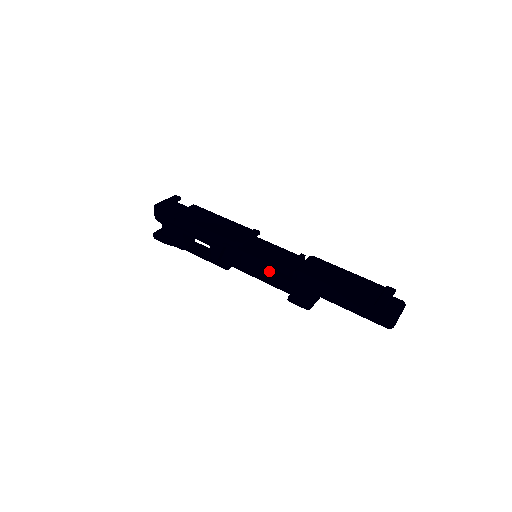
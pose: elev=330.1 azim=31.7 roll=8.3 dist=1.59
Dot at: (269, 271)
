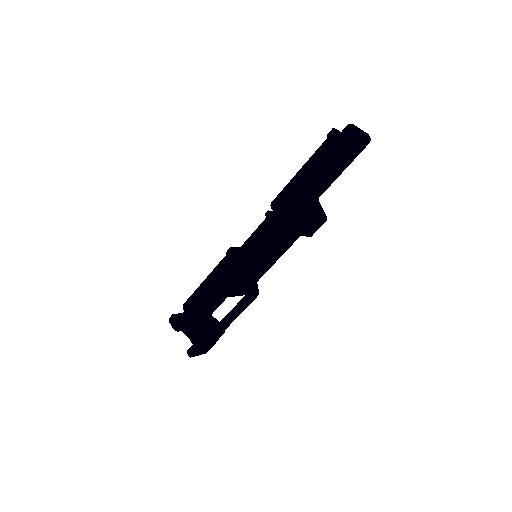
Dot at: (261, 236)
